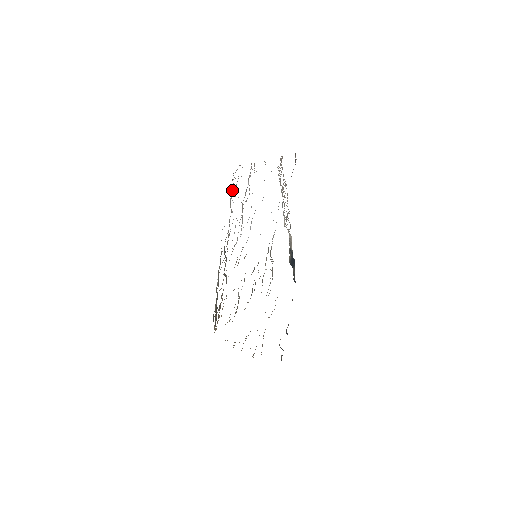
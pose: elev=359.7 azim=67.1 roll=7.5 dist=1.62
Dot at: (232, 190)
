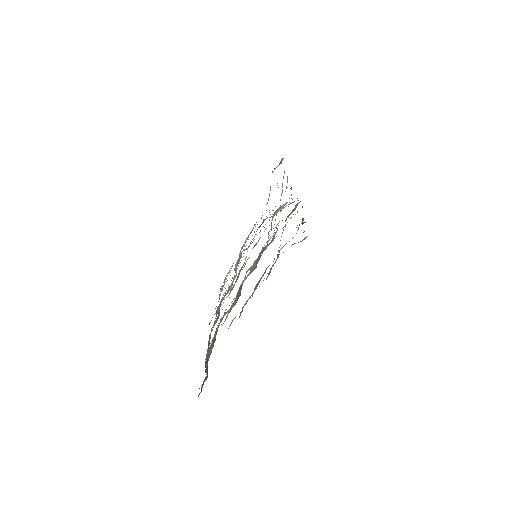
Dot at: occluded
